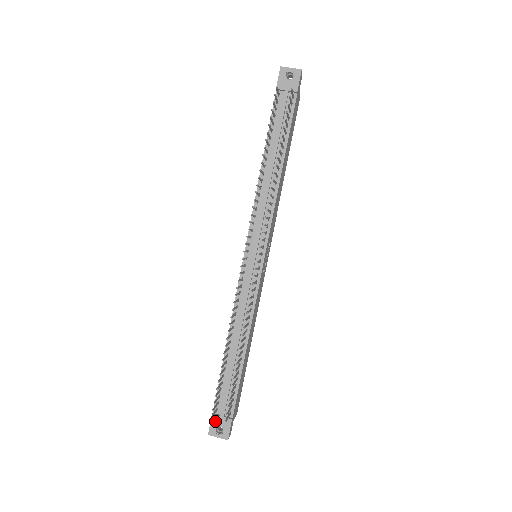
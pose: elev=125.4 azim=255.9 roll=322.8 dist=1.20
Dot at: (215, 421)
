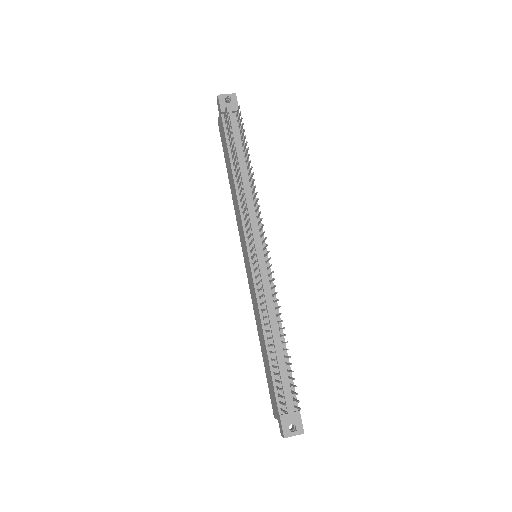
Dot at: (285, 421)
